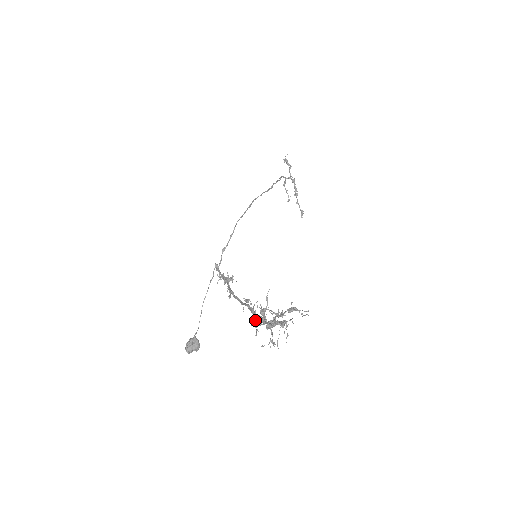
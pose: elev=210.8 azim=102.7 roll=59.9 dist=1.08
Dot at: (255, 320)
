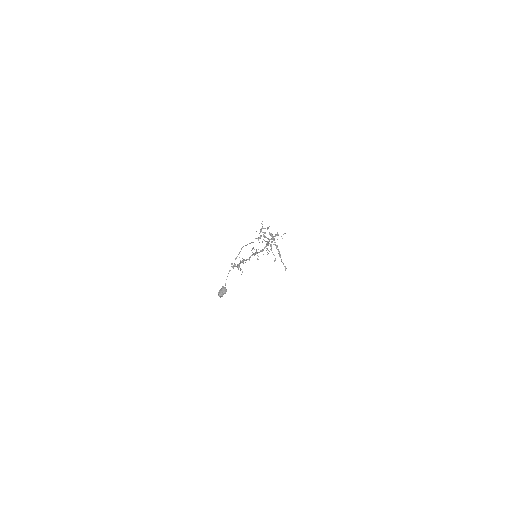
Dot at: (258, 256)
